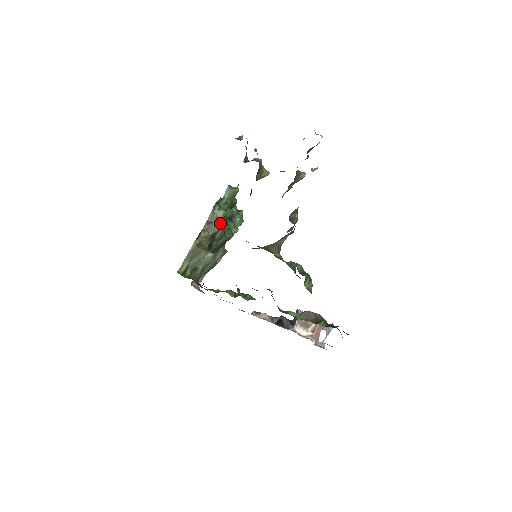
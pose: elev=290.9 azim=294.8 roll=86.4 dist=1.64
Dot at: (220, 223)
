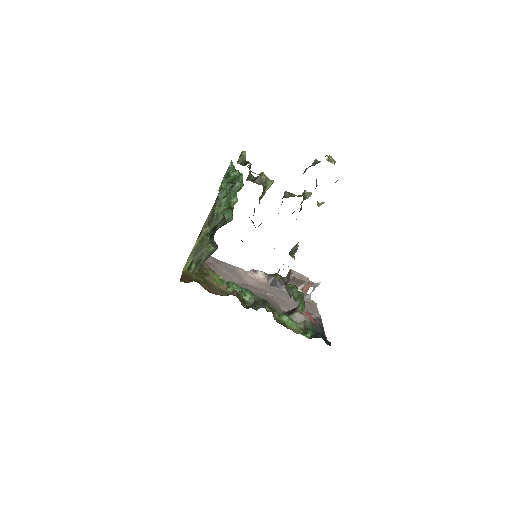
Dot at: (221, 217)
